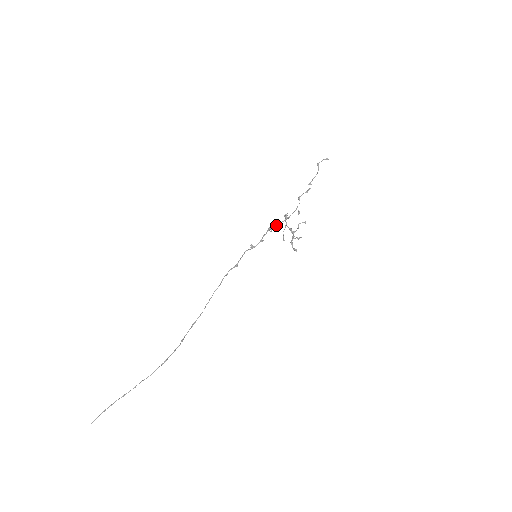
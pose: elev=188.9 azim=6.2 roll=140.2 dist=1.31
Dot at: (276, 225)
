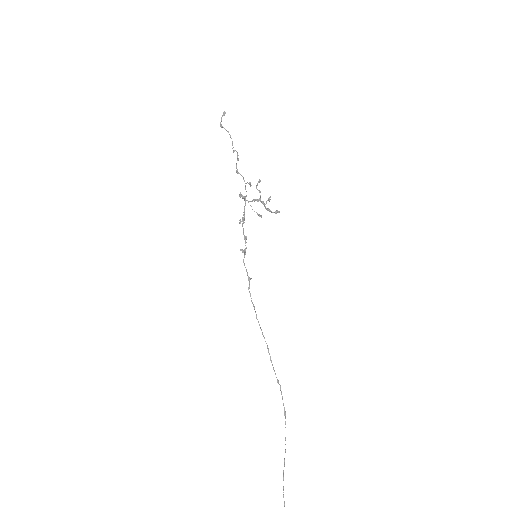
Dot at: (243, 214)
